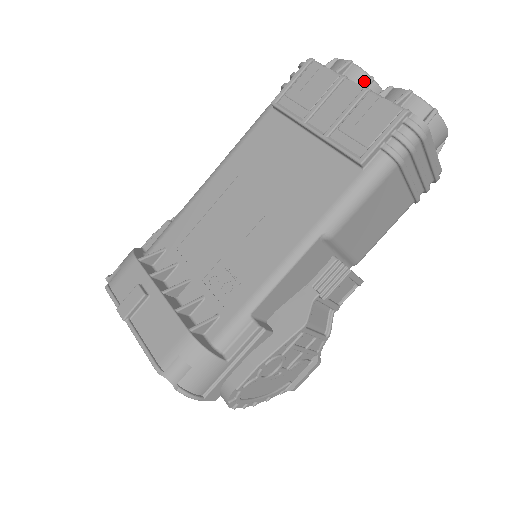
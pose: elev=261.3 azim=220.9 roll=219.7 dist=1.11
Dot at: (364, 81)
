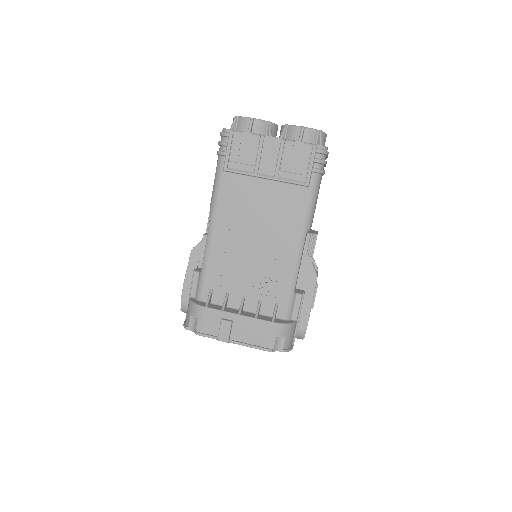
Dot at: (267, 127)
